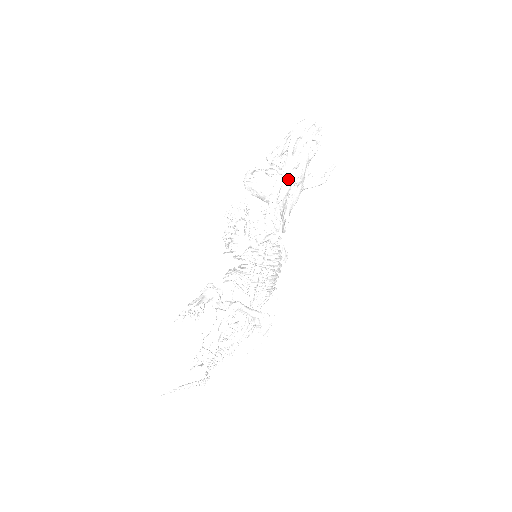
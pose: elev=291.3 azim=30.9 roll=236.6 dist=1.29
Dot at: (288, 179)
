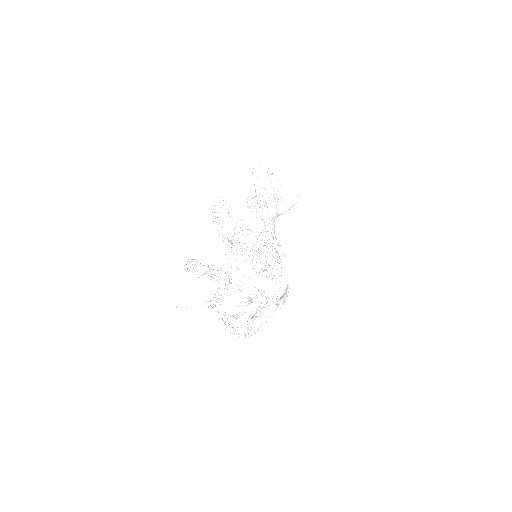
Dot at: (261, 199)
